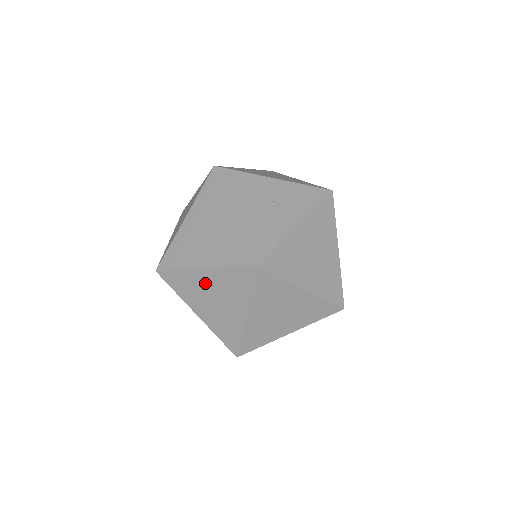
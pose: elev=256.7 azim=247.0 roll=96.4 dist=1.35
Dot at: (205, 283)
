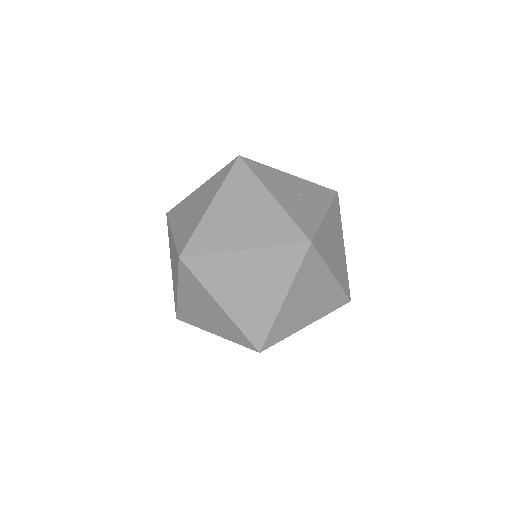
Dot at: (242, 267)
